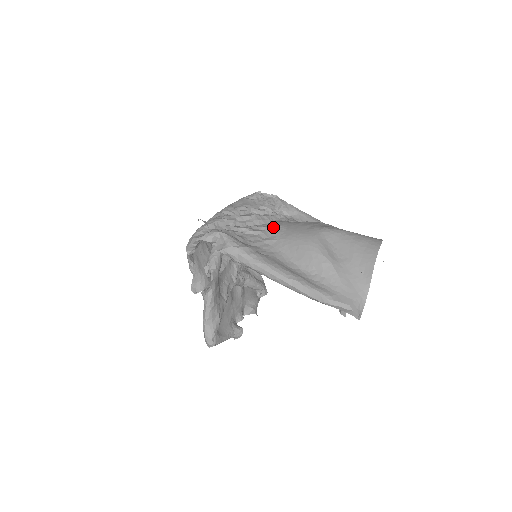
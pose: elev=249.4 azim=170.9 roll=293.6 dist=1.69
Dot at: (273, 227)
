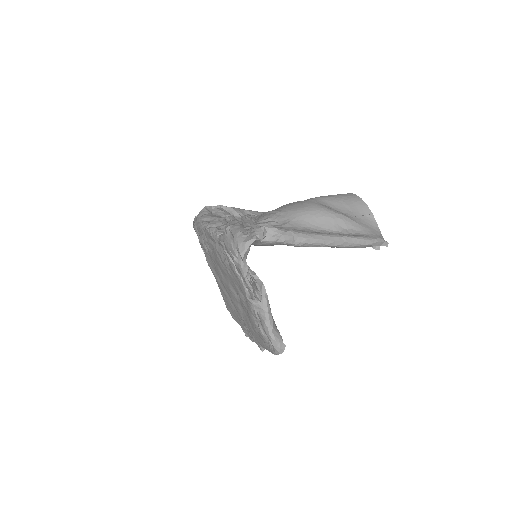
Dot at: (274, 215)
